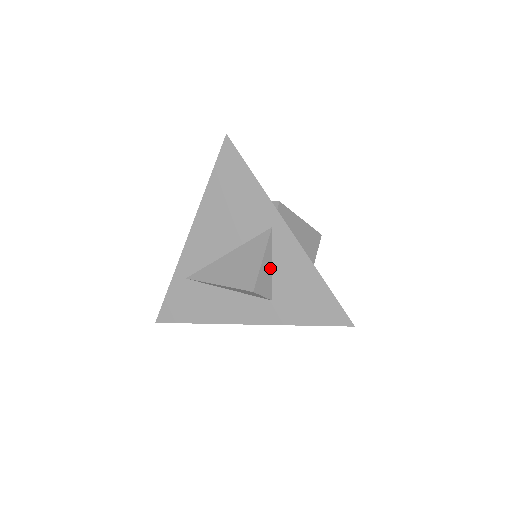
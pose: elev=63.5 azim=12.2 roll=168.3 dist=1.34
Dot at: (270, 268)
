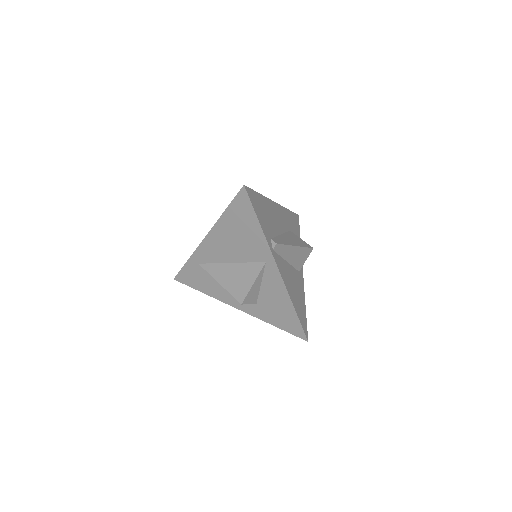
Dot at: (259, 286)
